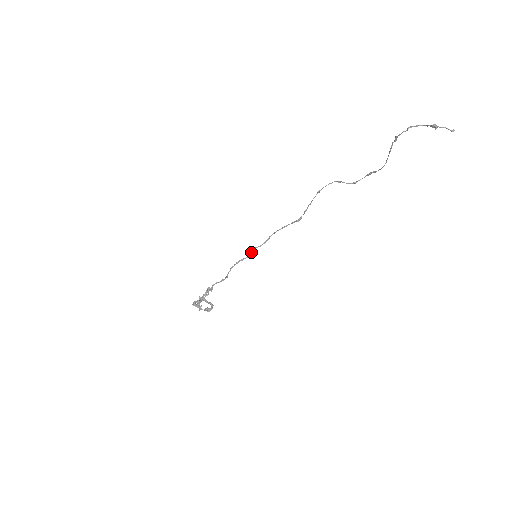
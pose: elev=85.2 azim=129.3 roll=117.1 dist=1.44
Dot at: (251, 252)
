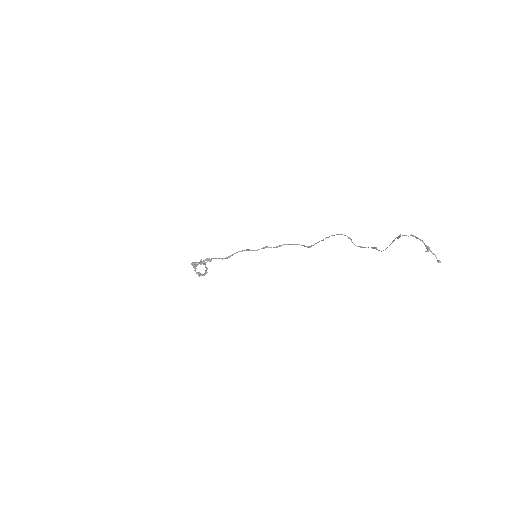
Dot at: (261, 248)
